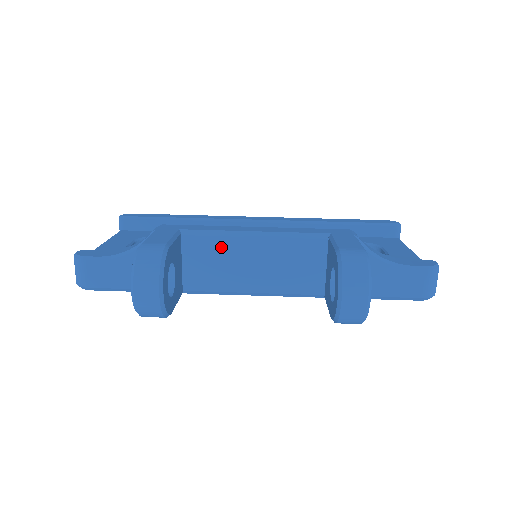
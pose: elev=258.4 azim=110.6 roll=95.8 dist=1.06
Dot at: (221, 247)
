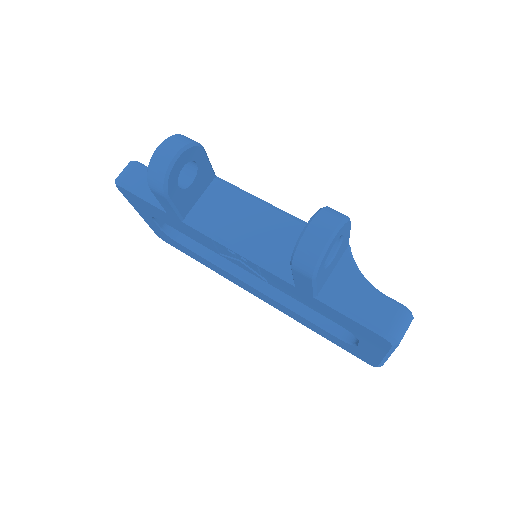
Dot at: (237, 200)
